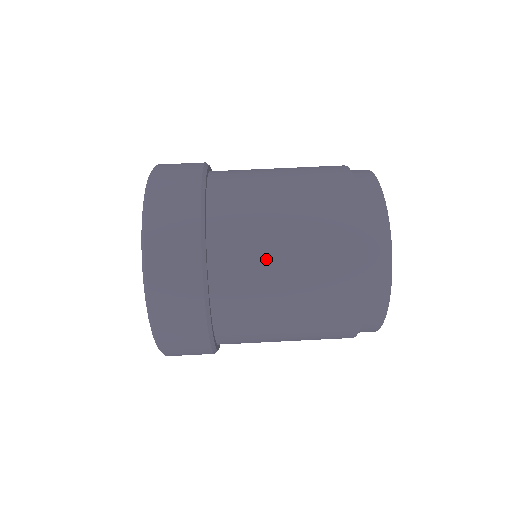
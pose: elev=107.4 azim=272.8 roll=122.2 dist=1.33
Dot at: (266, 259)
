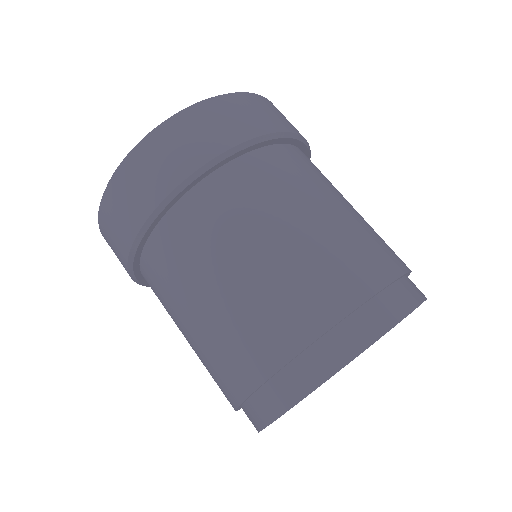
Dot at: (319, 190)
